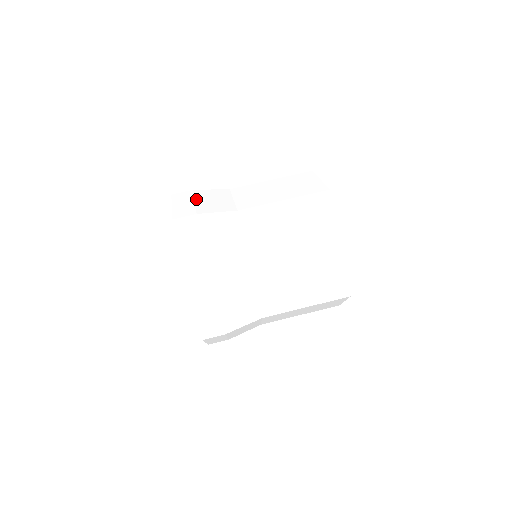
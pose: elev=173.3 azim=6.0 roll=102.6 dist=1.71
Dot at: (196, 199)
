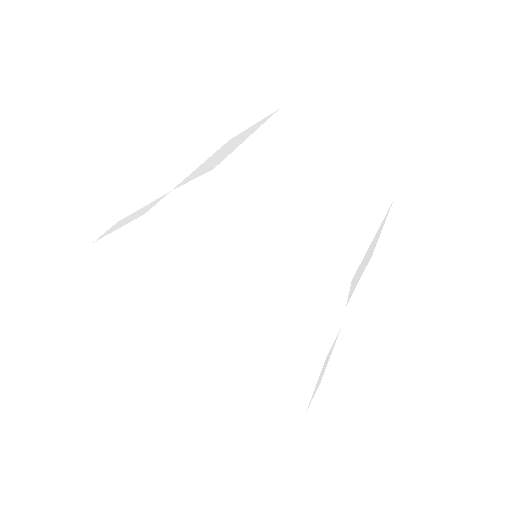
Dot at: (216, 207)
